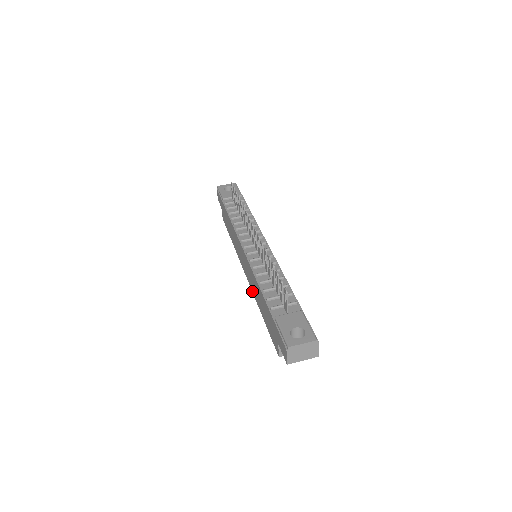
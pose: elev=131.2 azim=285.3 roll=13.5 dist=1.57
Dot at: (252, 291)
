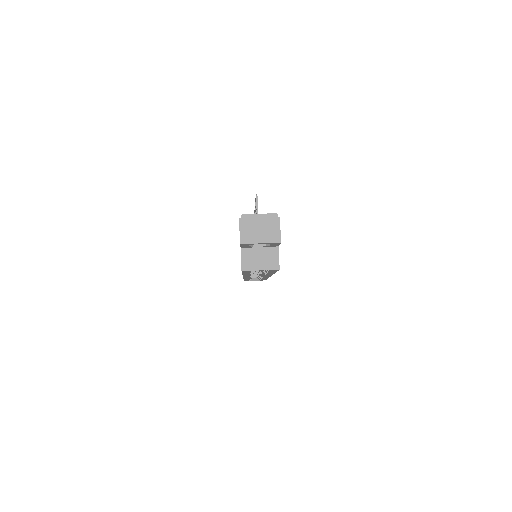
Dot at: occluded
